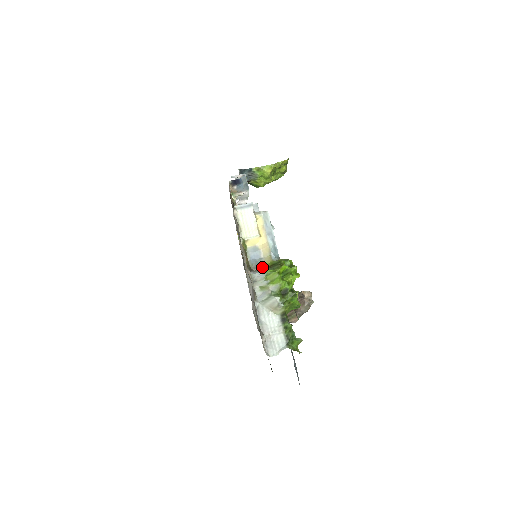
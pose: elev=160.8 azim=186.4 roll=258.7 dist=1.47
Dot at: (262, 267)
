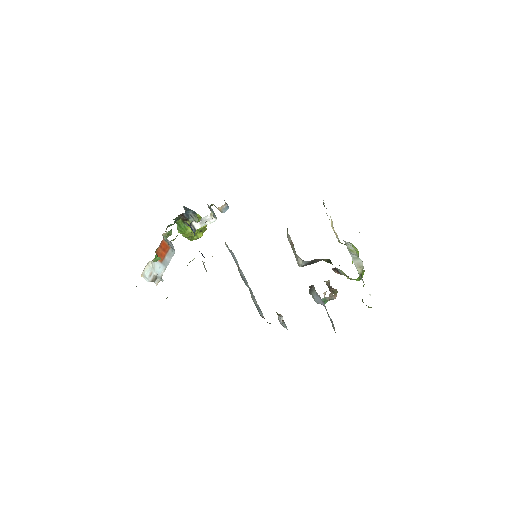
Dot at: (339, 242)
